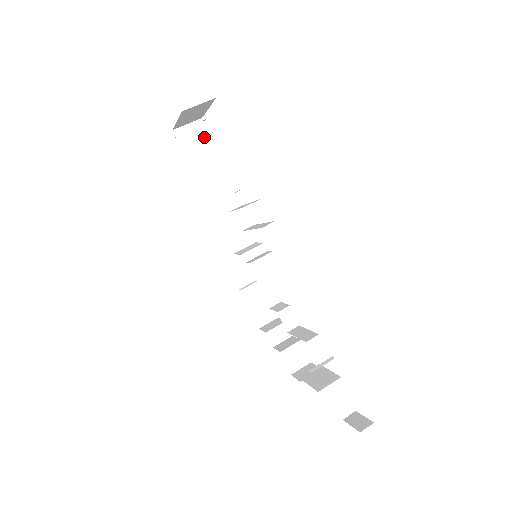
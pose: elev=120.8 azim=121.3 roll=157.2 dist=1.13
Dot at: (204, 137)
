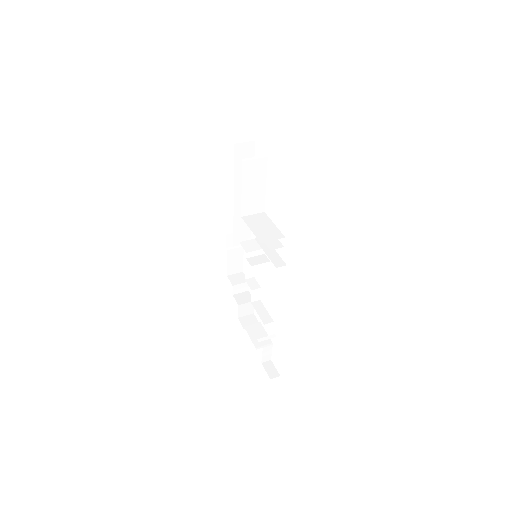
Dot at: (262, 169)
